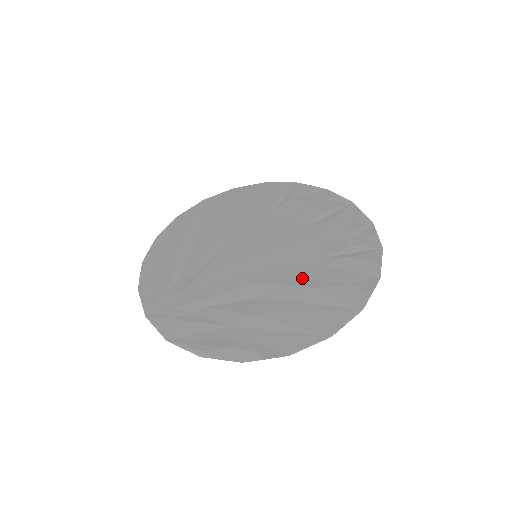
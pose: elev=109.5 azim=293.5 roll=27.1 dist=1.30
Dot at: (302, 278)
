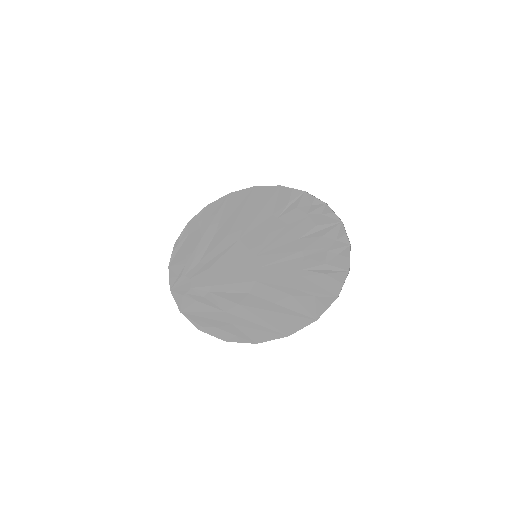
Dot at: (283, 284)
